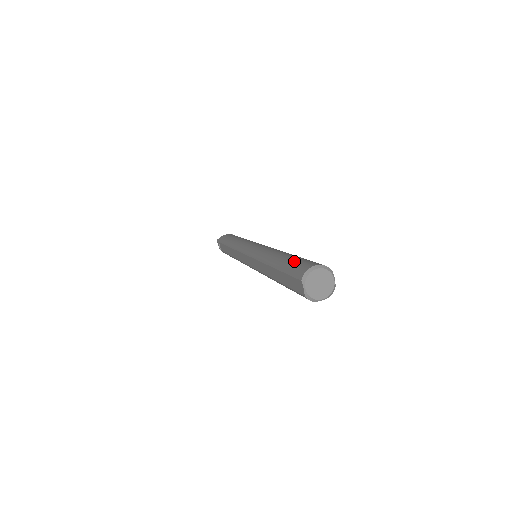
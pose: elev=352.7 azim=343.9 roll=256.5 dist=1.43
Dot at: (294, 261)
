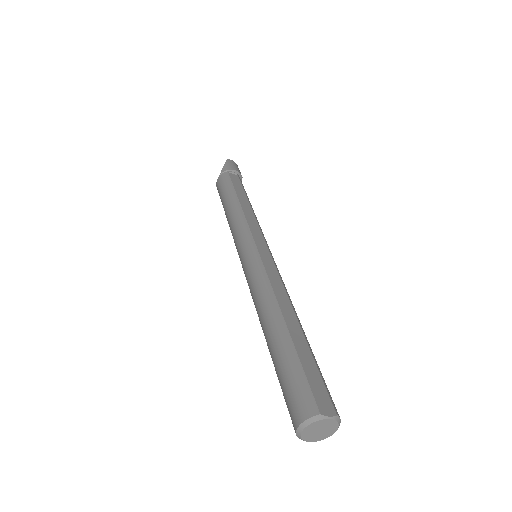
Dot at: (281, 384)
